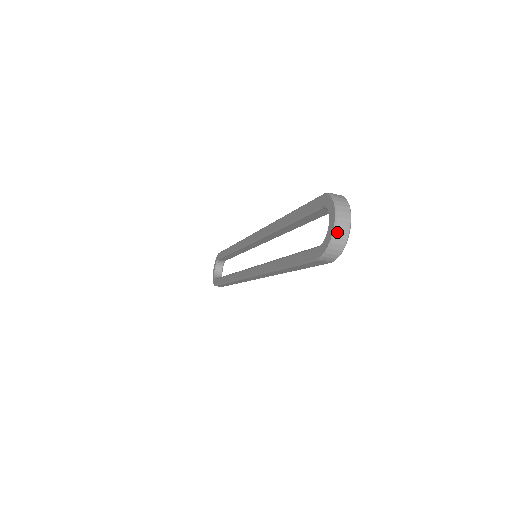
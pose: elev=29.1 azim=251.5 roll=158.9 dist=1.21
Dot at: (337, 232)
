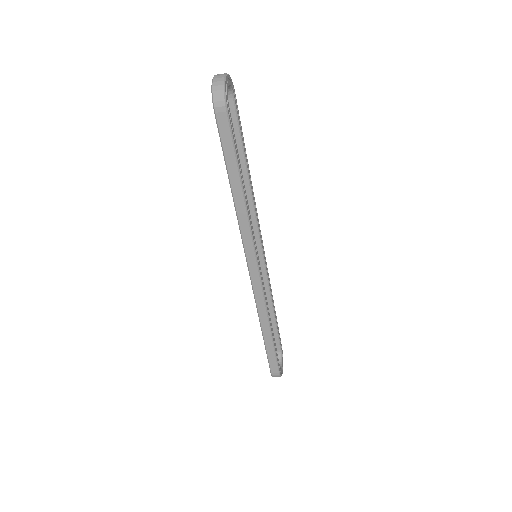
Dot at: (214, 79)
